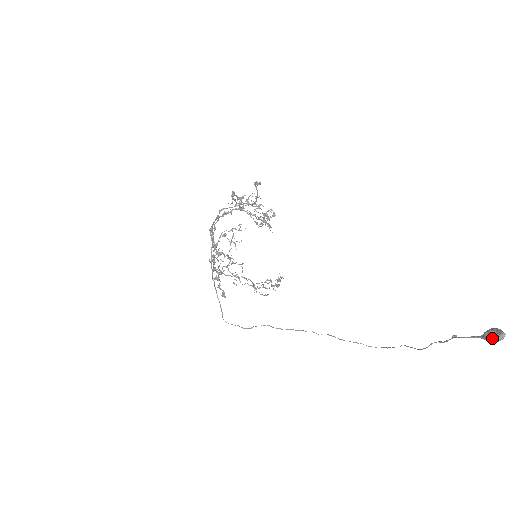
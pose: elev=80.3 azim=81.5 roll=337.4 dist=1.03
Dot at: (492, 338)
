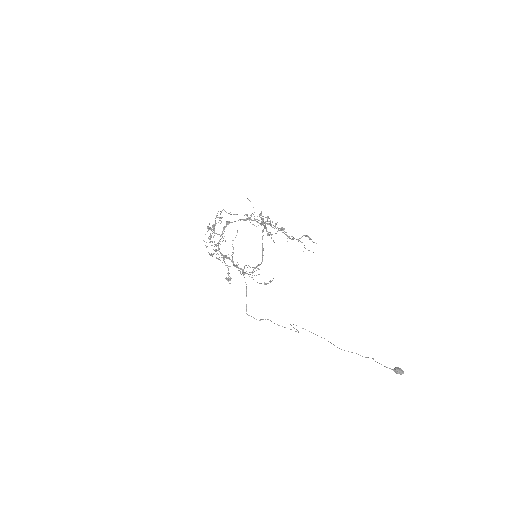
Dot at: occluded
